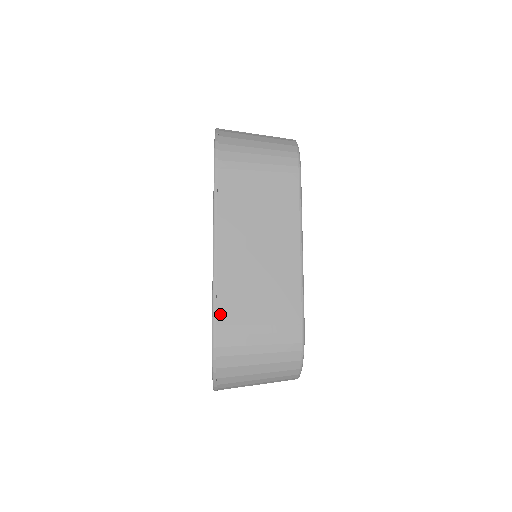
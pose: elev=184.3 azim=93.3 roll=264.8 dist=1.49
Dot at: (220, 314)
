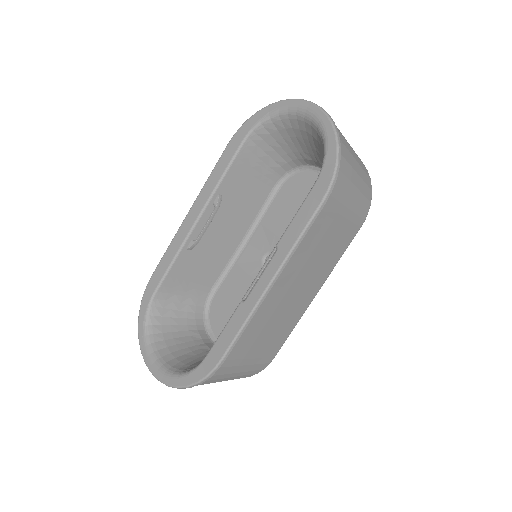
Dot at: (233, 350)
